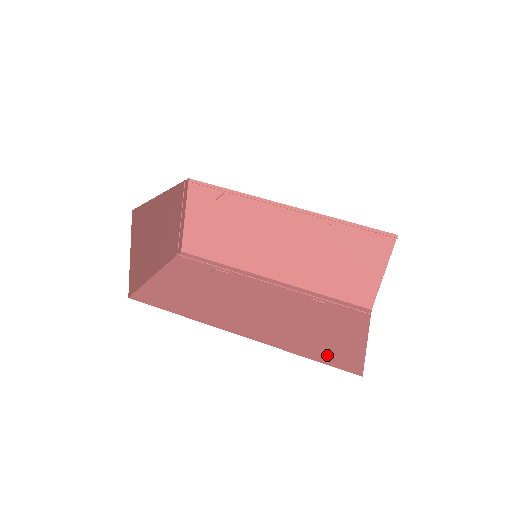
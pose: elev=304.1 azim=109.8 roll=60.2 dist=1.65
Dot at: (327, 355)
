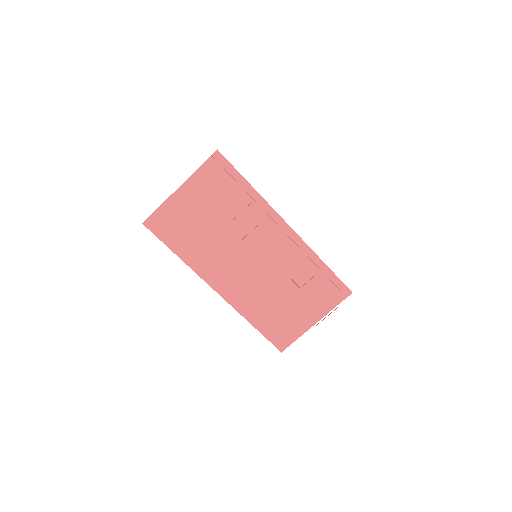
Dot at: (271, 329)
